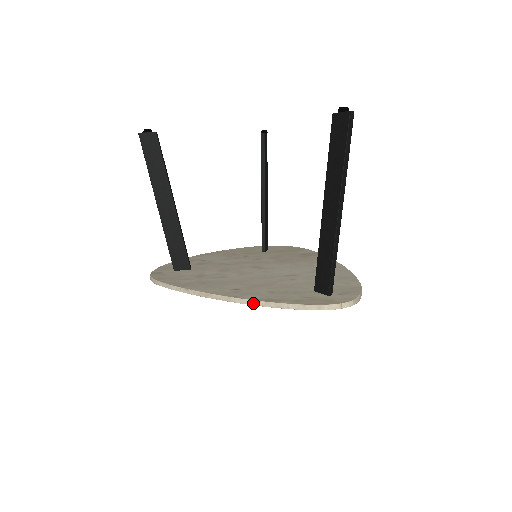
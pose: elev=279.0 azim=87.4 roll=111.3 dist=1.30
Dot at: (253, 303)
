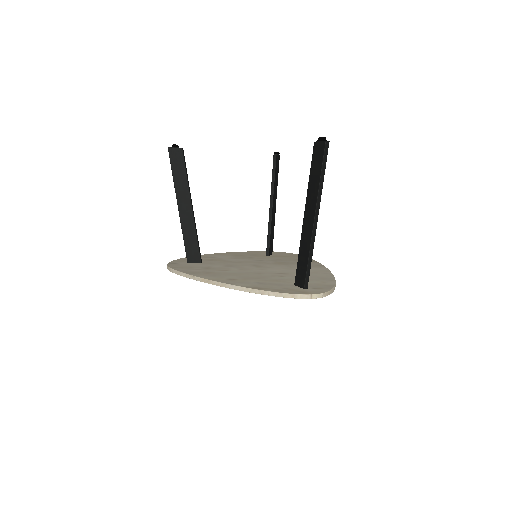
Dot at: (242, 289)
